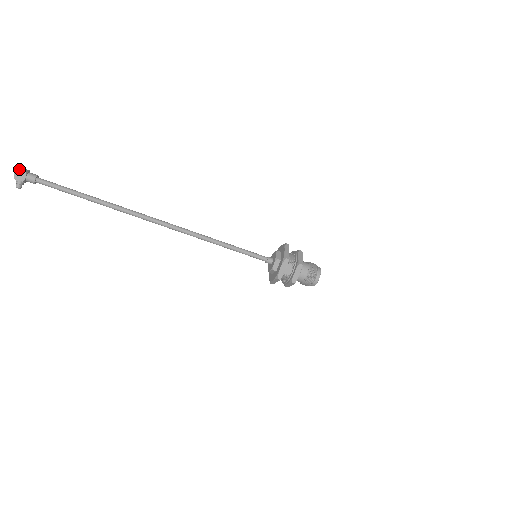
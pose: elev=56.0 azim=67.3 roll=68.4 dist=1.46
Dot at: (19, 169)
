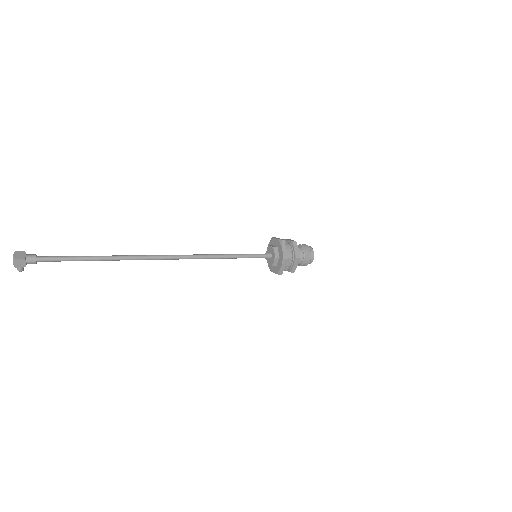
Dot at: (17, 259)
